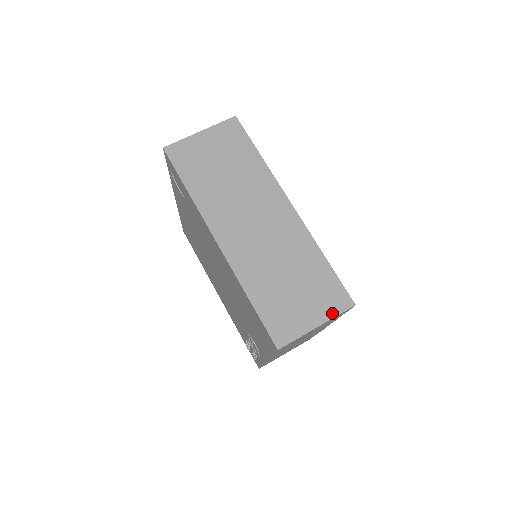
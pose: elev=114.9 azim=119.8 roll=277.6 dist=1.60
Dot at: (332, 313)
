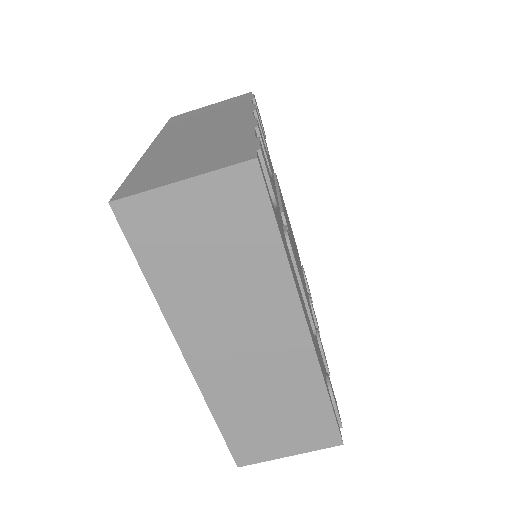
Dot at: (312, 448)
